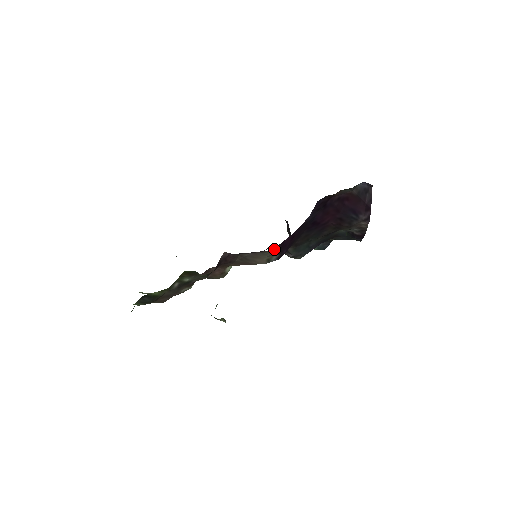
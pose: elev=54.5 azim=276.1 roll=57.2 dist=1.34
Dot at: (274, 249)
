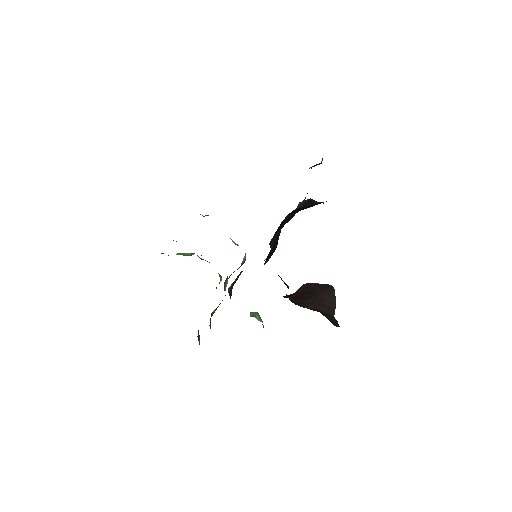
Dot at: occluded
